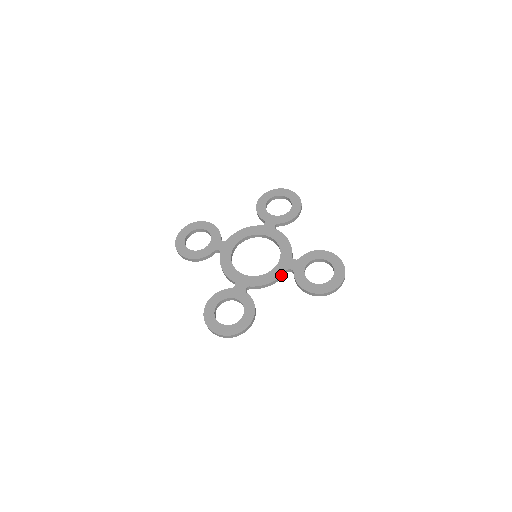
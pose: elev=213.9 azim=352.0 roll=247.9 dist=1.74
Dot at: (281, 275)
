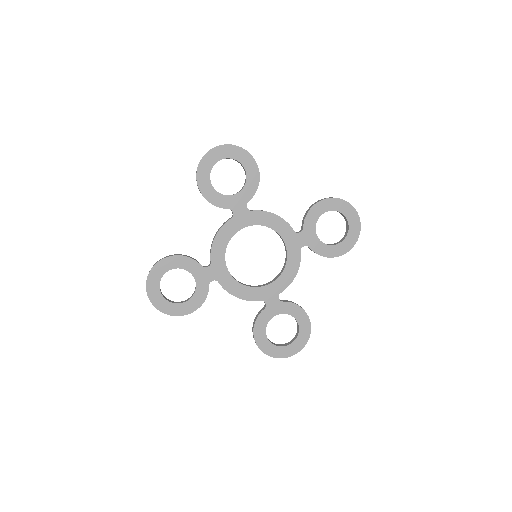
Dot at: (253, 300)
